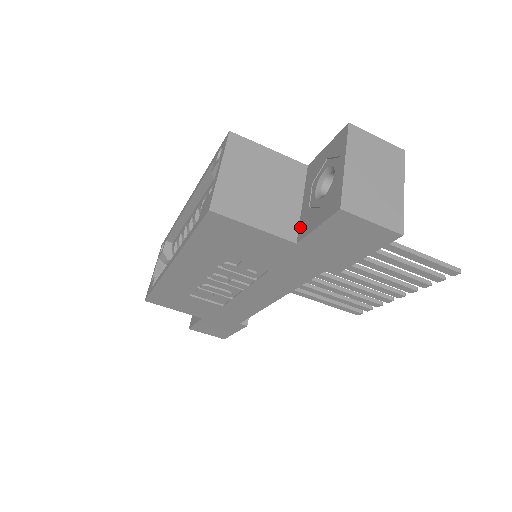
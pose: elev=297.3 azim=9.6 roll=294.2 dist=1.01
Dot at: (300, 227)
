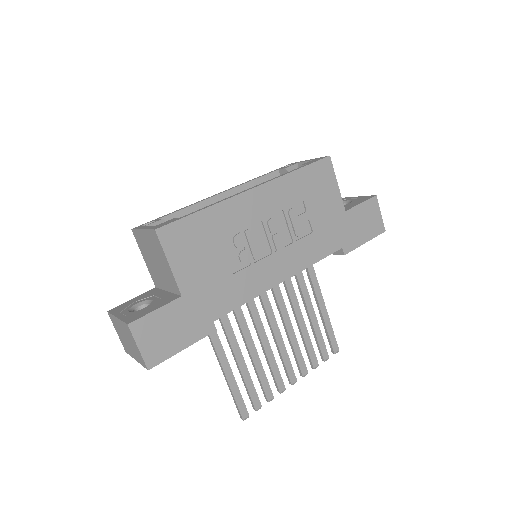
Dot at: occluded
